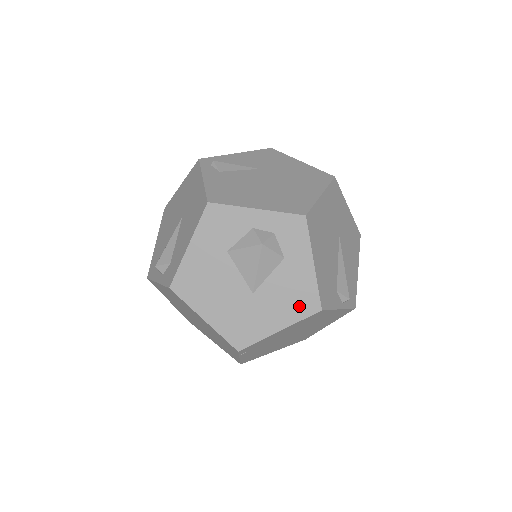
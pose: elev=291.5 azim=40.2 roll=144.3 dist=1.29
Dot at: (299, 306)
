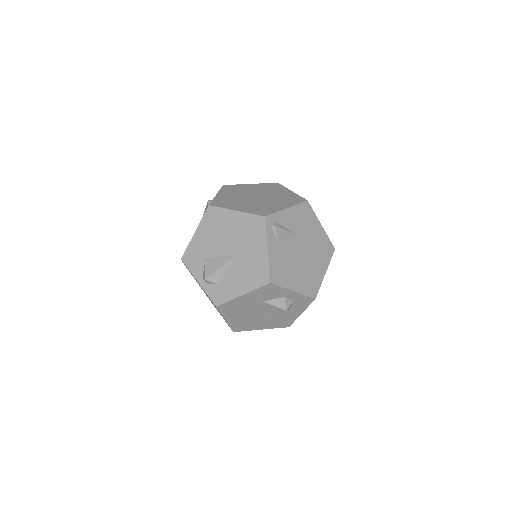
Dot at: (280, 324)
